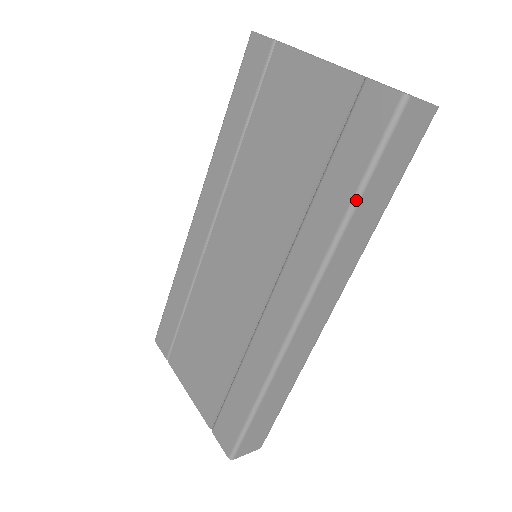
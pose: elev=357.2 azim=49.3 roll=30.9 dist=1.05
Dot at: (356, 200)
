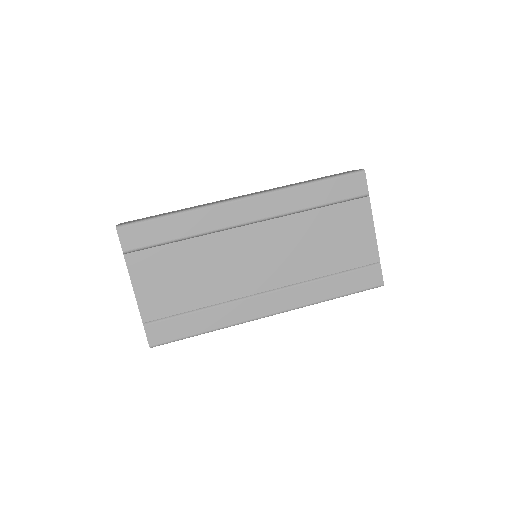
Dot at: occluded
